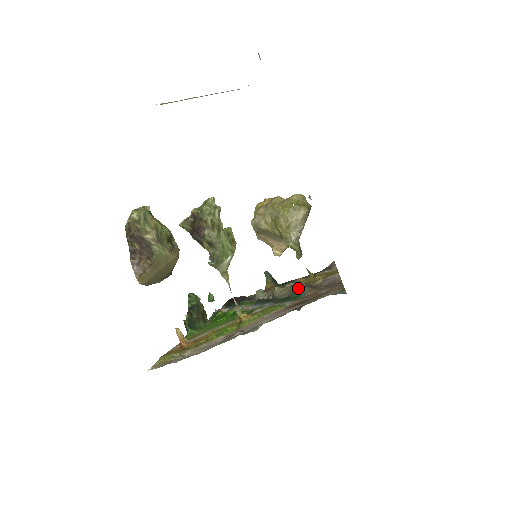
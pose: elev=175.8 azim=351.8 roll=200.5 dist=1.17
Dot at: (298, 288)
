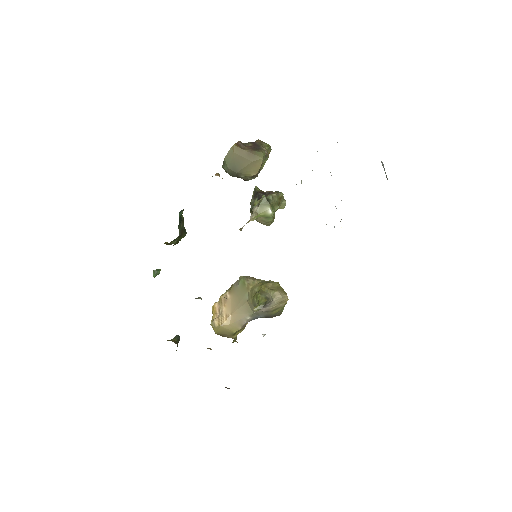
Dot at: occluded
